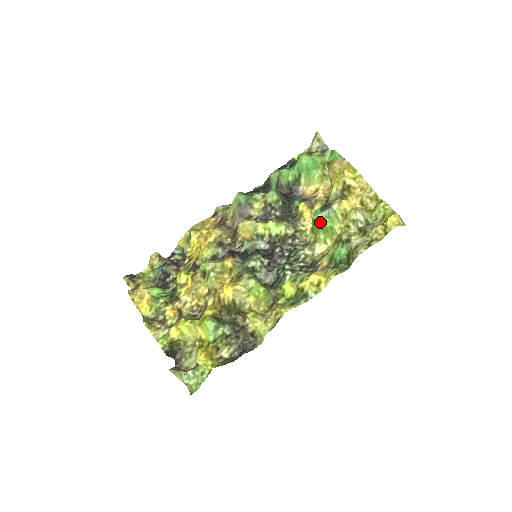
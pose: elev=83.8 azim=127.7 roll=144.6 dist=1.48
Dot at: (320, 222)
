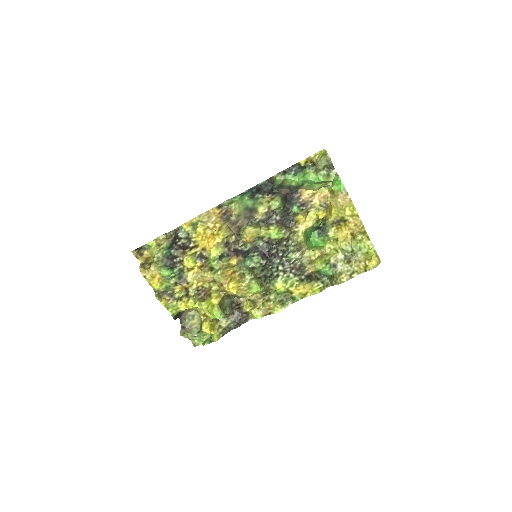
Dot at: (315, 244)
